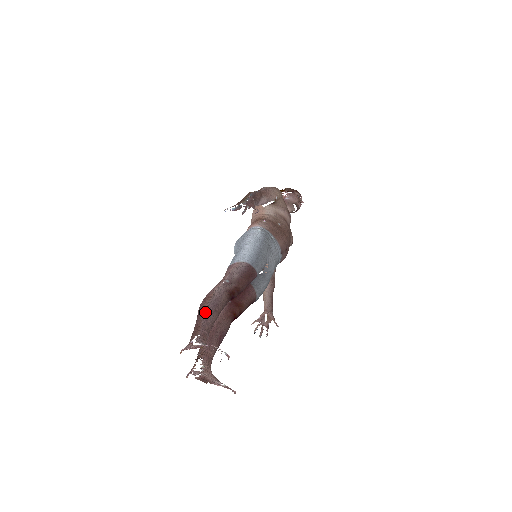
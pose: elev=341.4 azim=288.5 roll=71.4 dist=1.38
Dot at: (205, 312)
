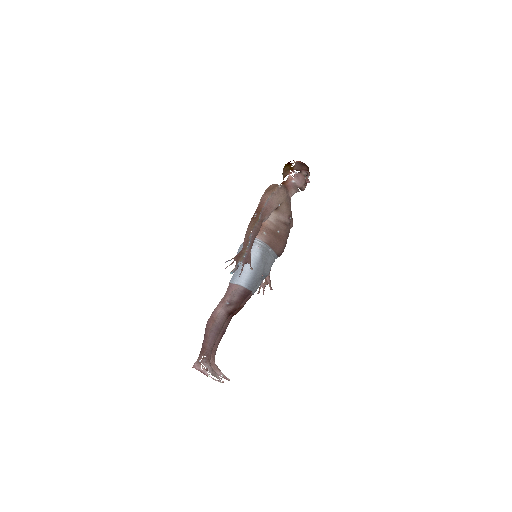
Dot at: (210, 336)
